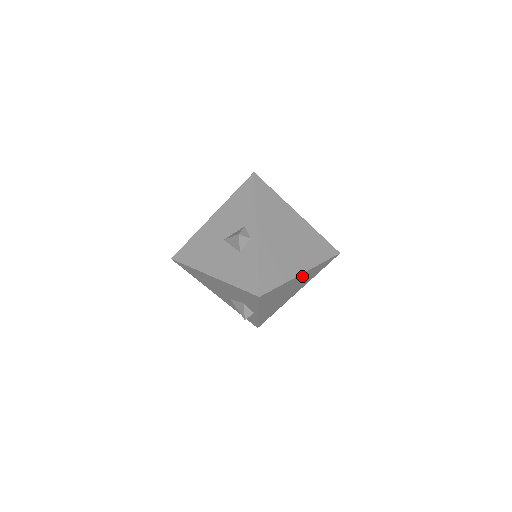
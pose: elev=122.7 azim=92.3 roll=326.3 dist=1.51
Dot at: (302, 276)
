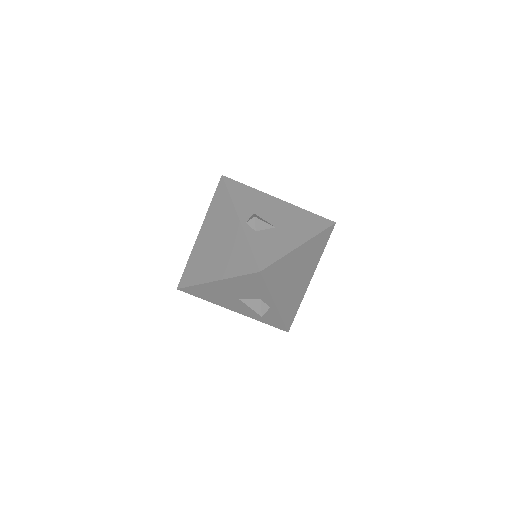
Dot at: occluded
